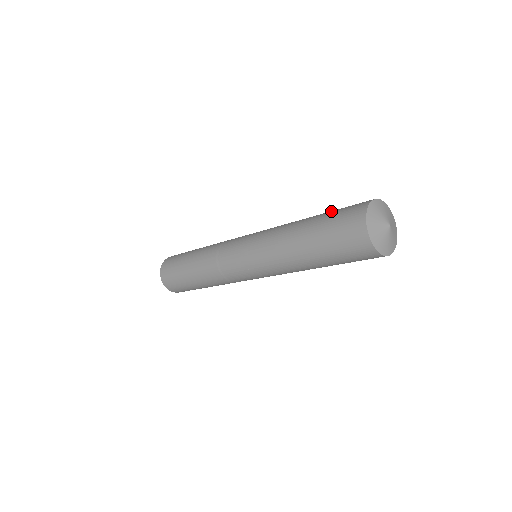
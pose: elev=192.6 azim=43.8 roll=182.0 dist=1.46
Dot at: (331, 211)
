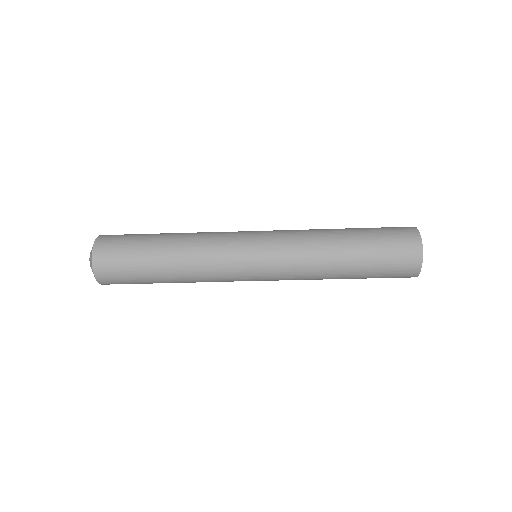
Dot at: (372, 229)
